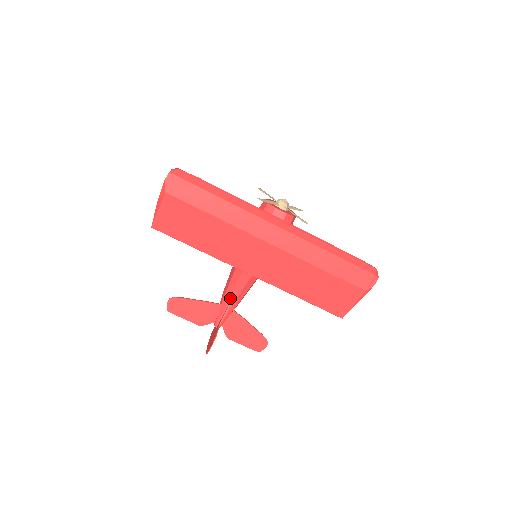
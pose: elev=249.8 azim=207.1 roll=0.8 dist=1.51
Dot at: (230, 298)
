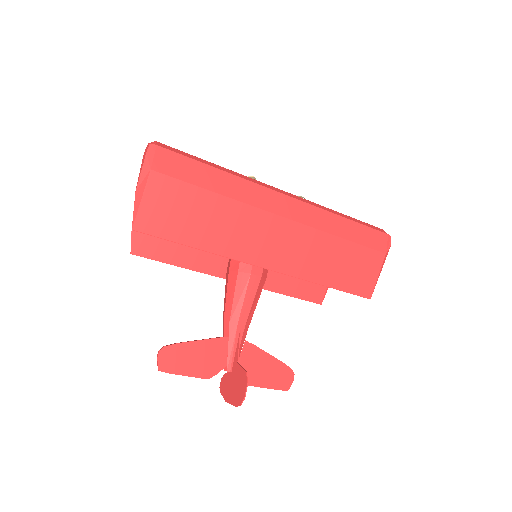
Dot at: (239, 322)
